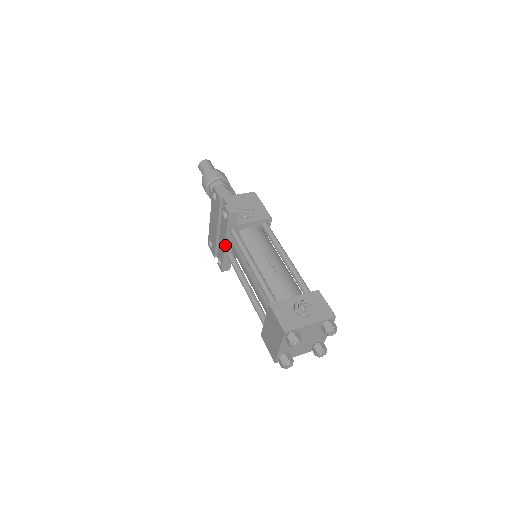
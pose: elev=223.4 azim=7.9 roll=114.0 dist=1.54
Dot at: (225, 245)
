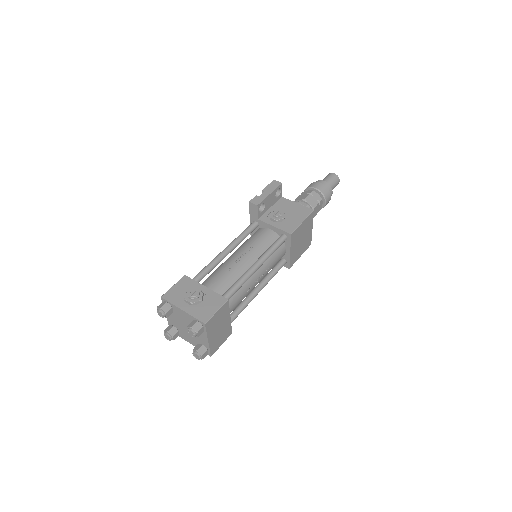
Dot at: (251, 234)
